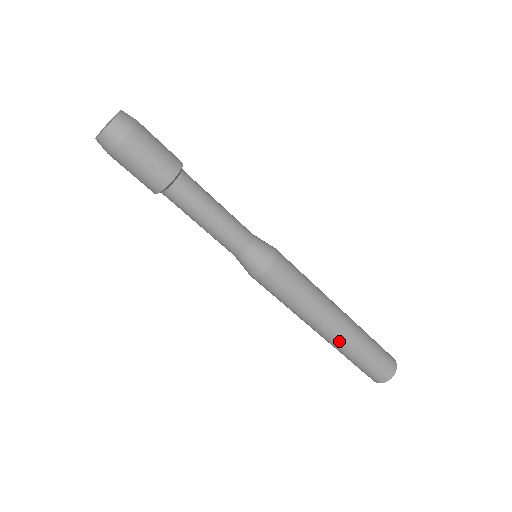
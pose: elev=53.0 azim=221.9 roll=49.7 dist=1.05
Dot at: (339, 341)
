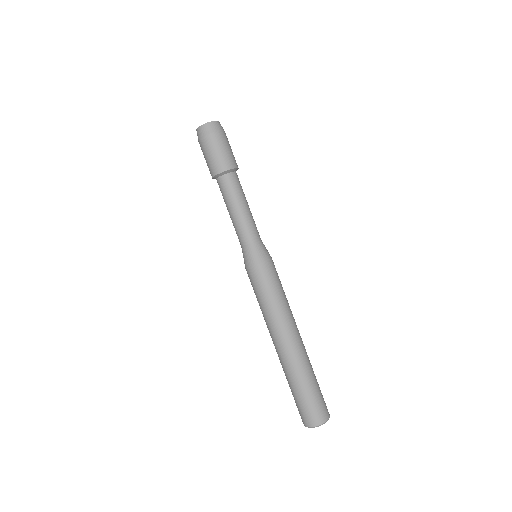
Dot at: (300, 354)
